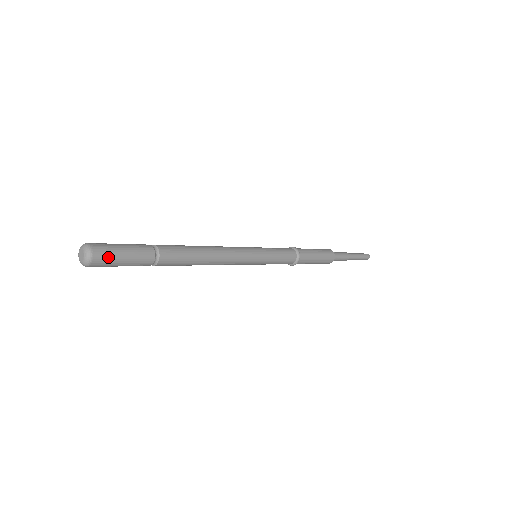
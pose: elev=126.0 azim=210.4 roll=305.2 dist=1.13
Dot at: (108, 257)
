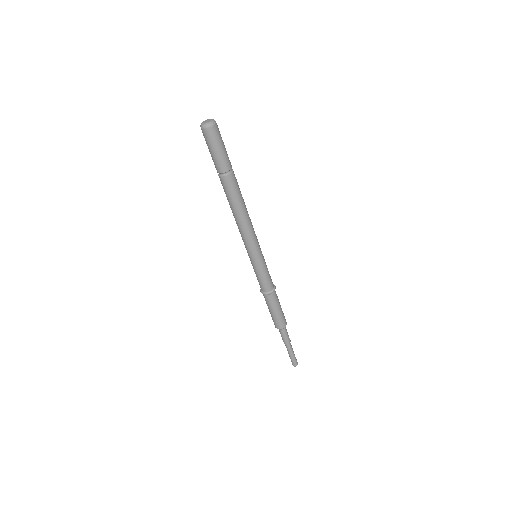
Dot at: occluded
